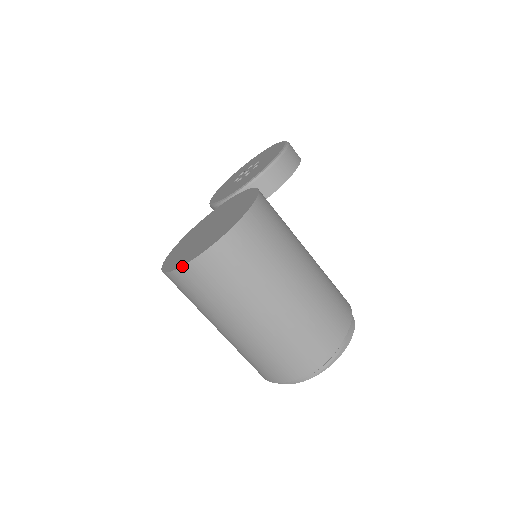
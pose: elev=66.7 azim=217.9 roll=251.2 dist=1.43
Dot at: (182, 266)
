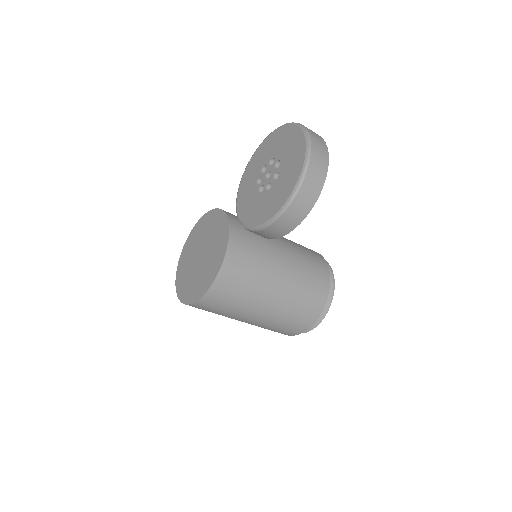
Dot at: (175, 282)
